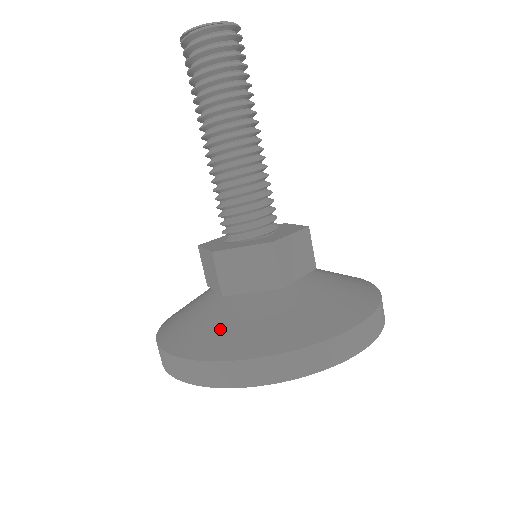
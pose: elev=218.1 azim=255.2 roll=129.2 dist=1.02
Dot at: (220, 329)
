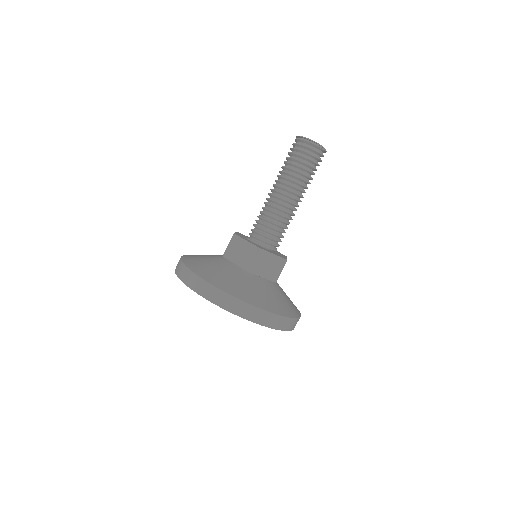
Dot at: (251, 290)
